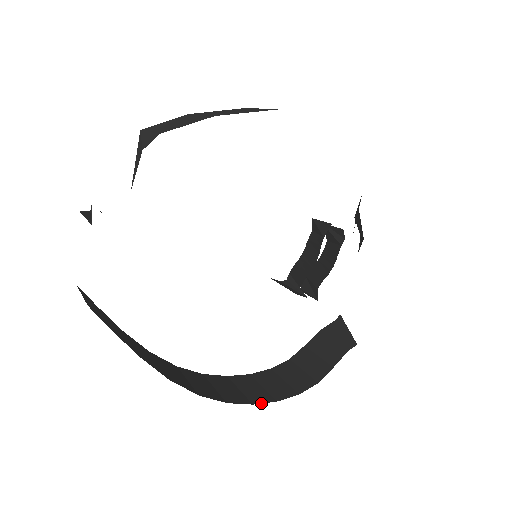
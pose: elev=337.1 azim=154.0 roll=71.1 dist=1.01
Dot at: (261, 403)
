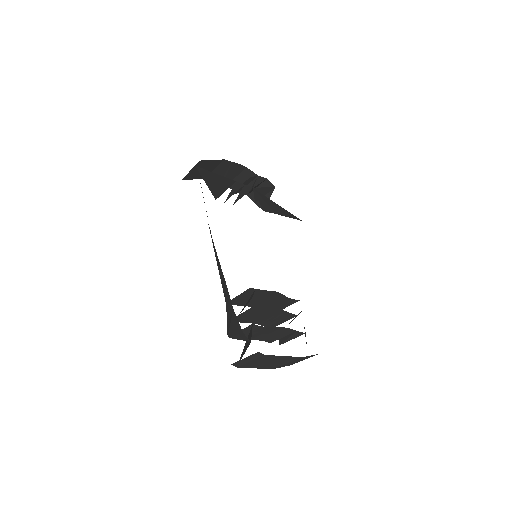
Dot at: occluded
